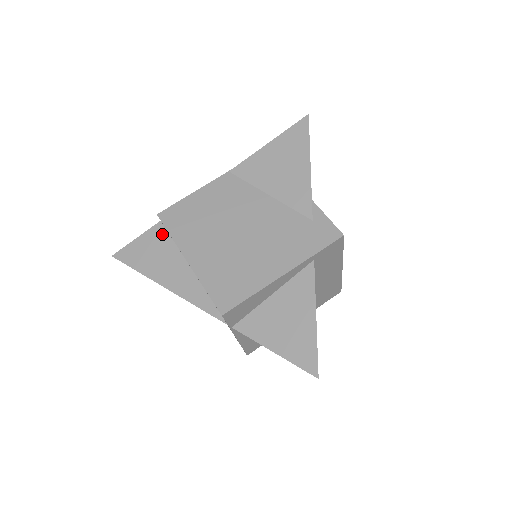
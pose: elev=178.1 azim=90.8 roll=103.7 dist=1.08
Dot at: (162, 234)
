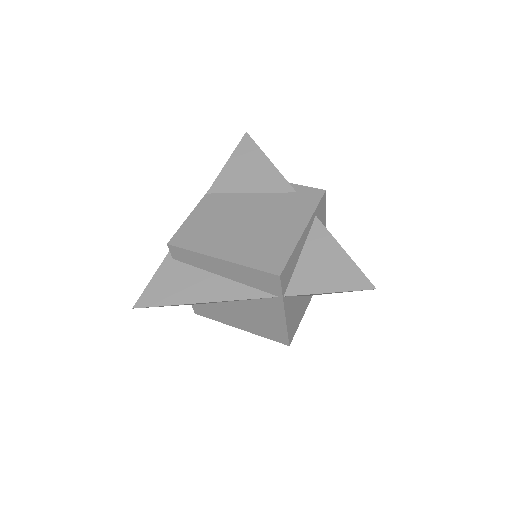
Dot at: (174, 265)
